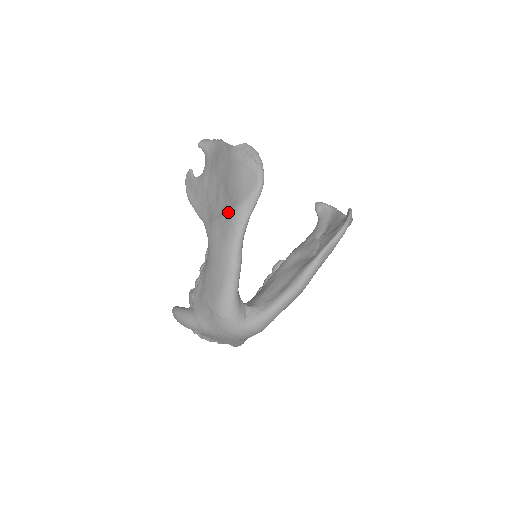
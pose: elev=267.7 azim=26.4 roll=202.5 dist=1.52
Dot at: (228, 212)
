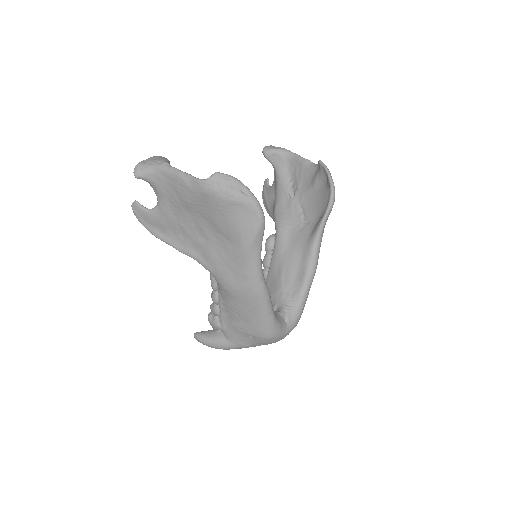
Dot at: (234, 253)
